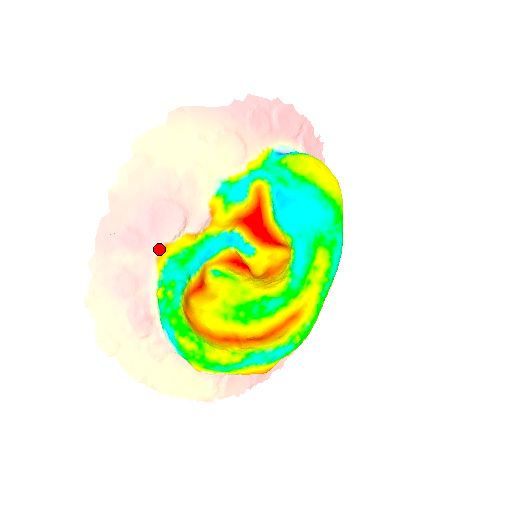
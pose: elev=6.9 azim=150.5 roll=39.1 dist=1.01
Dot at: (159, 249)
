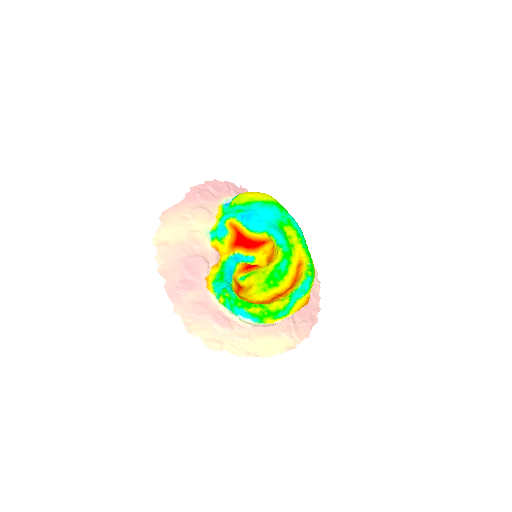
Dot at: (204, 282)
